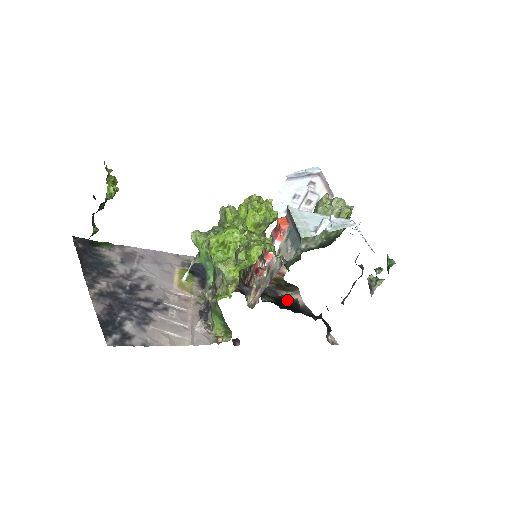
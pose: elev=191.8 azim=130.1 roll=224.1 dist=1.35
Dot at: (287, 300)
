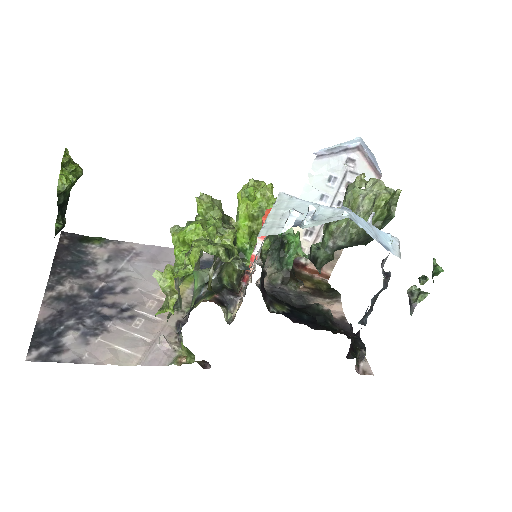
Dot at: (314, 310)
